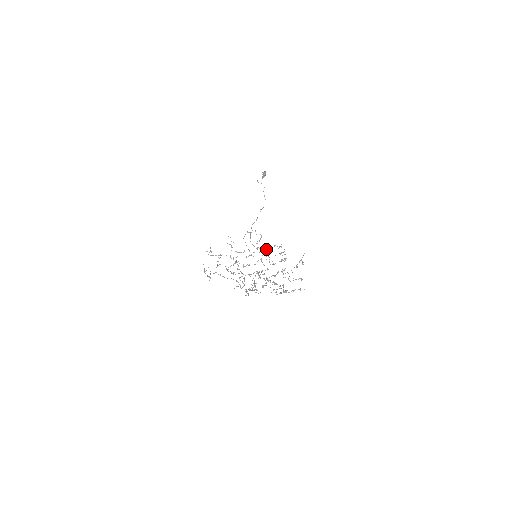
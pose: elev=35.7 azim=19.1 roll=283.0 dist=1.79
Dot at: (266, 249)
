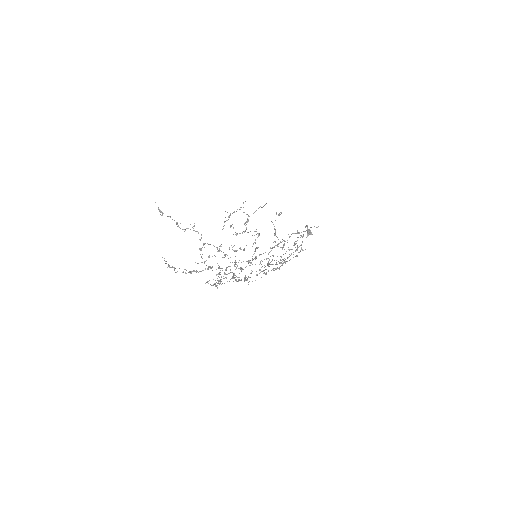
Dot at: (284, 261)
